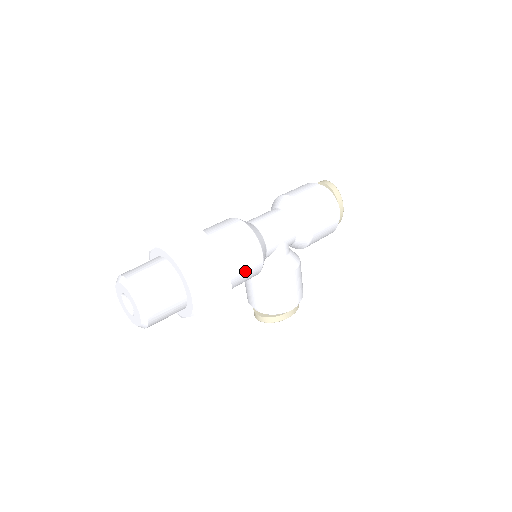
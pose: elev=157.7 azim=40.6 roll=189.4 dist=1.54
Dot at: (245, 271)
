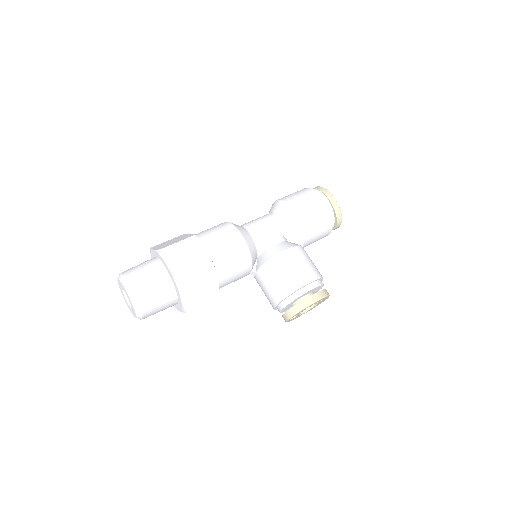
Dot at: (226, 249)
